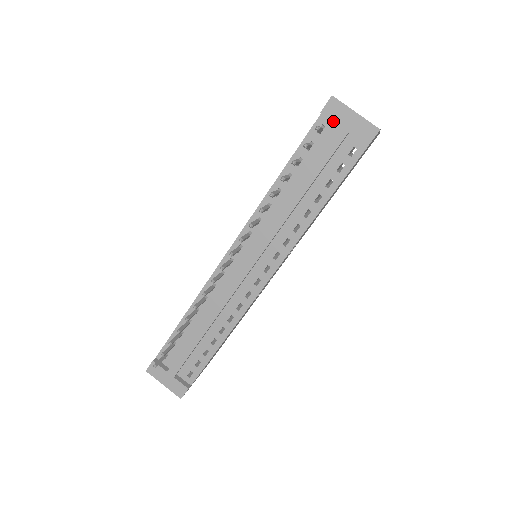
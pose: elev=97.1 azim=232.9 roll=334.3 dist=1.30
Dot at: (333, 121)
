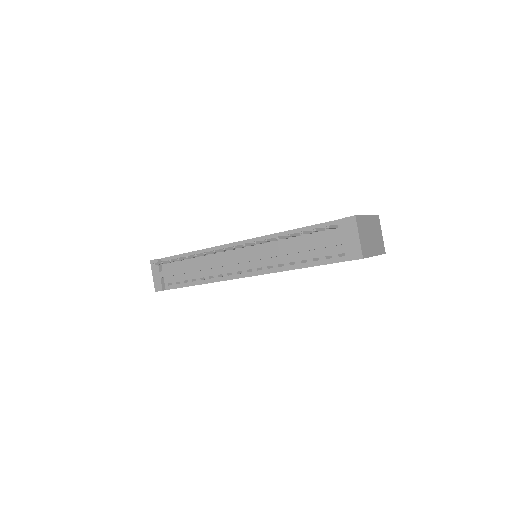
Dot at: (344, 229)
